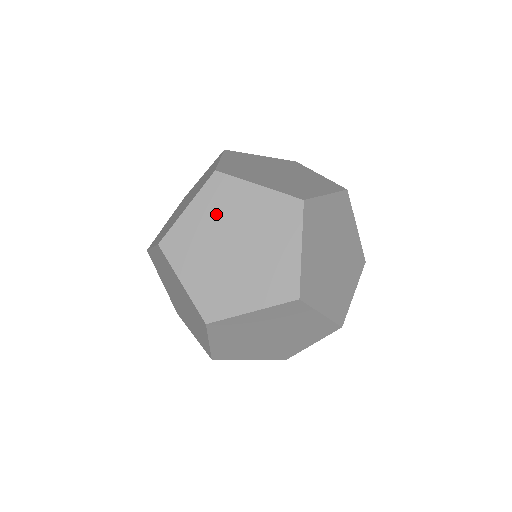
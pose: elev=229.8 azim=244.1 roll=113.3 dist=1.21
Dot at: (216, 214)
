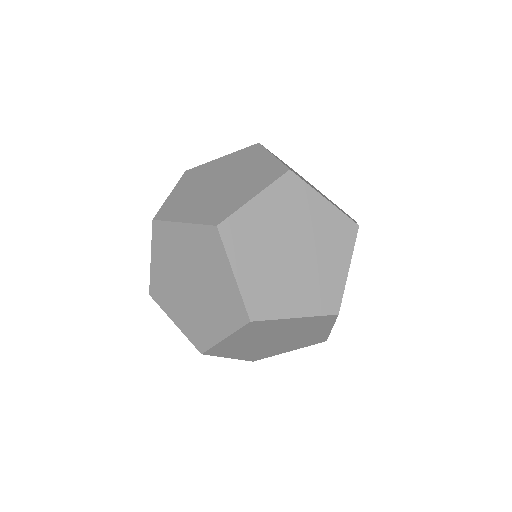
Dot at: occluded
